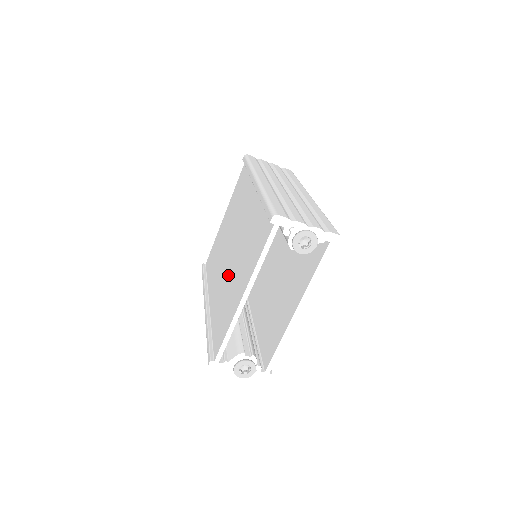
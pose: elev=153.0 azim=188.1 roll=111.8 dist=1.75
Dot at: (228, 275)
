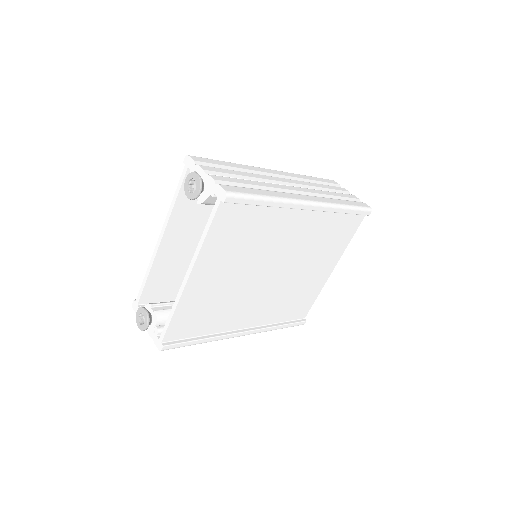
Dot at: occluded
